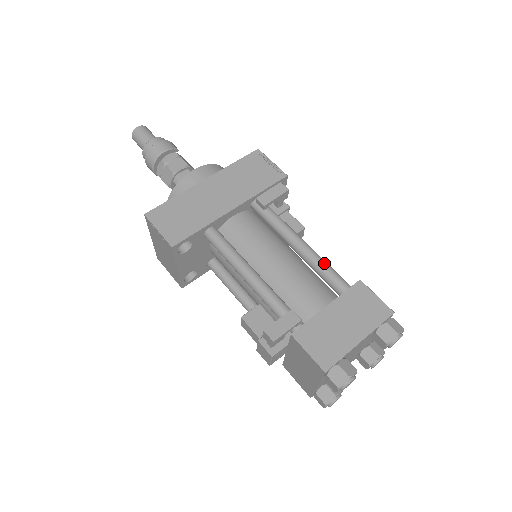
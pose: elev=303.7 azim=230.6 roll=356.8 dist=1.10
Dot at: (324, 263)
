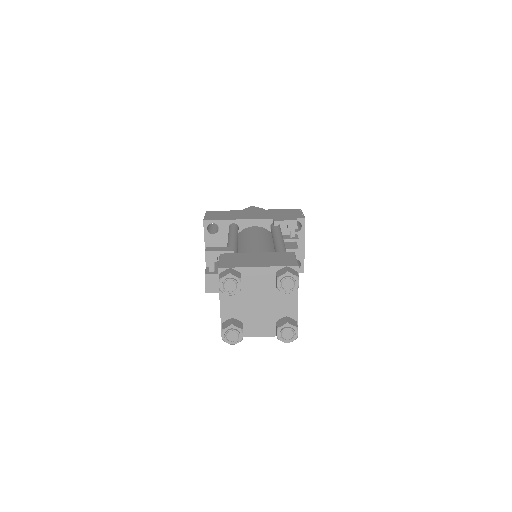
Dot at: (282, 246)
